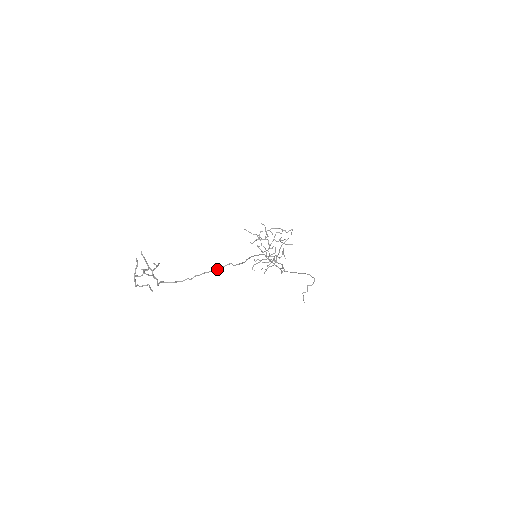
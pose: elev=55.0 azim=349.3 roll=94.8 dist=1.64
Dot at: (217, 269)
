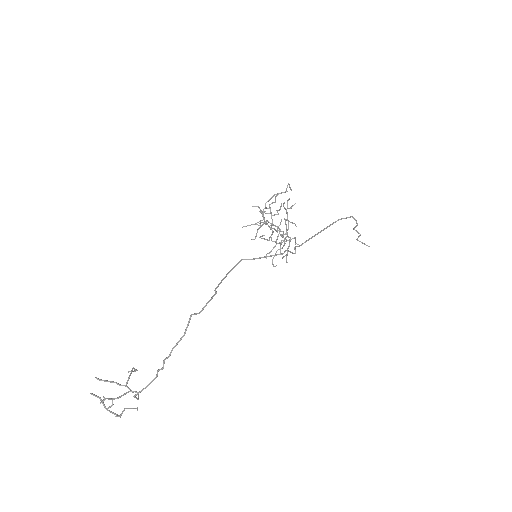
Dot at: (184, 332)
